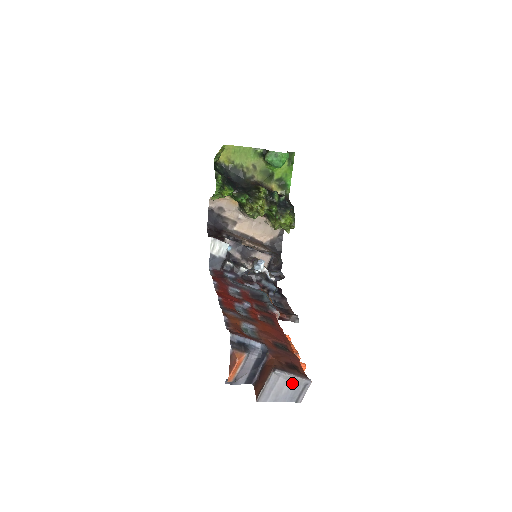
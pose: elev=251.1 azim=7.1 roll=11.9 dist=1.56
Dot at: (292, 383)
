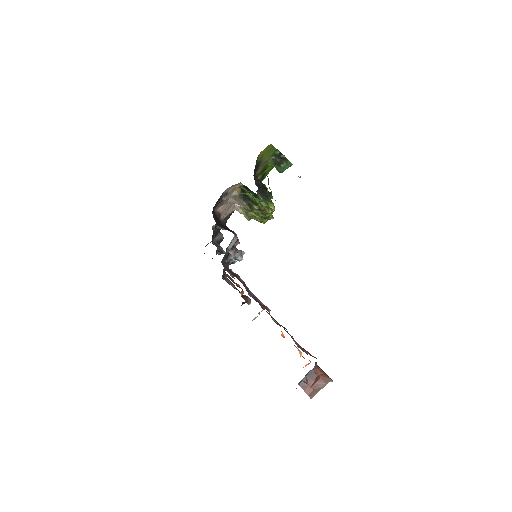
Dot at: occluded
